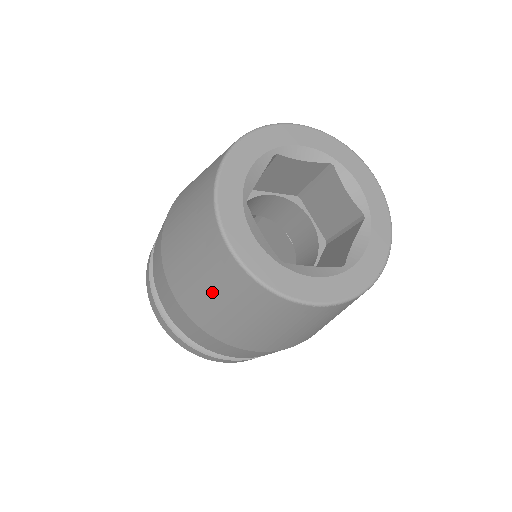
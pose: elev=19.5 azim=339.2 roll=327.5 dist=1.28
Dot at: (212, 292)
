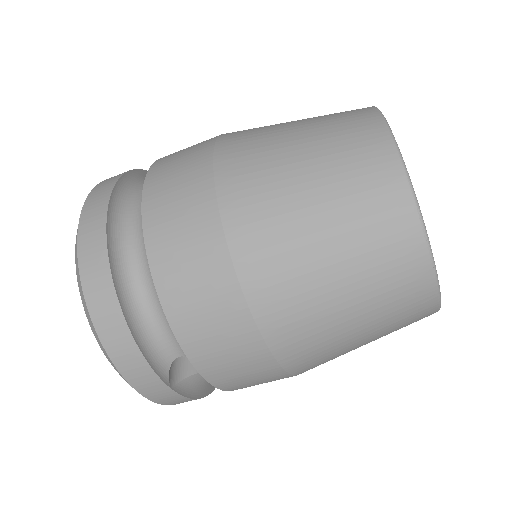
Dot at: (307, 159)
